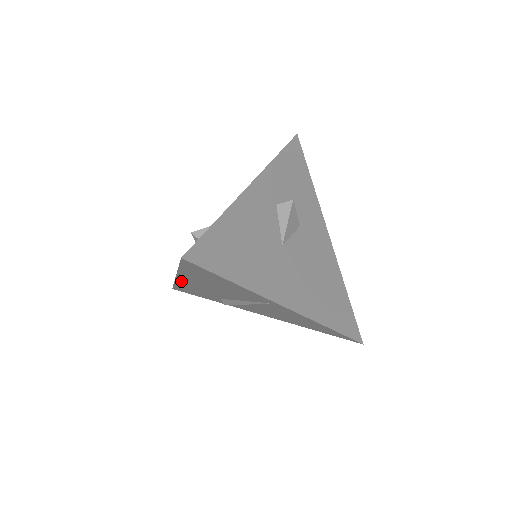
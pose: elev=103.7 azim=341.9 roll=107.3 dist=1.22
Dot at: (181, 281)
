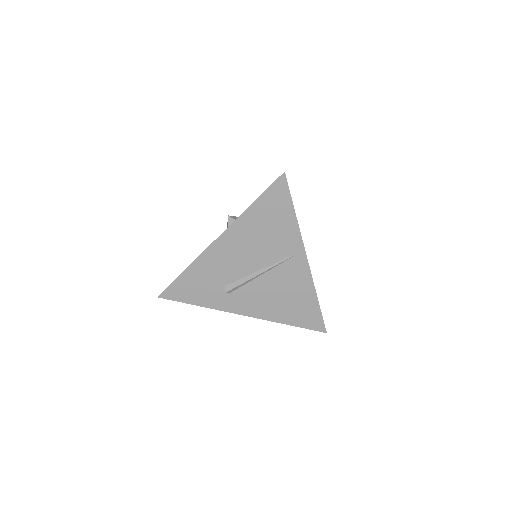
Dot at: (213, 249)
